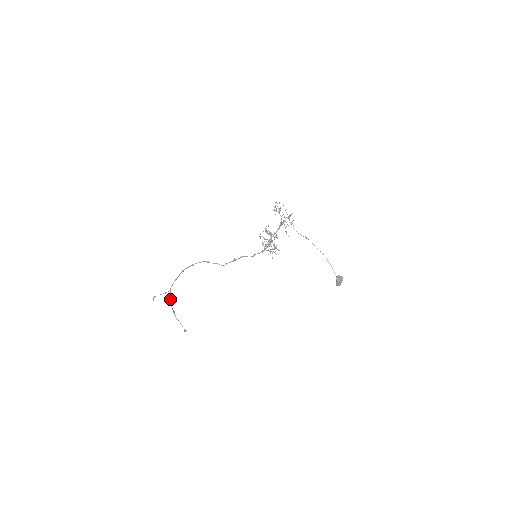
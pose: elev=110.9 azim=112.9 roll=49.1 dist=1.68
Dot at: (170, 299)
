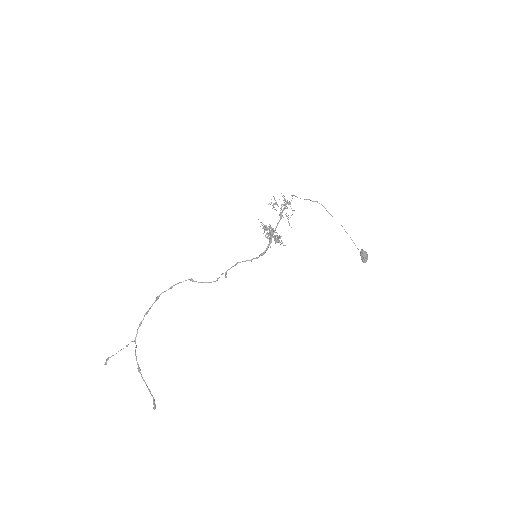
Dot at: (135, 349)
